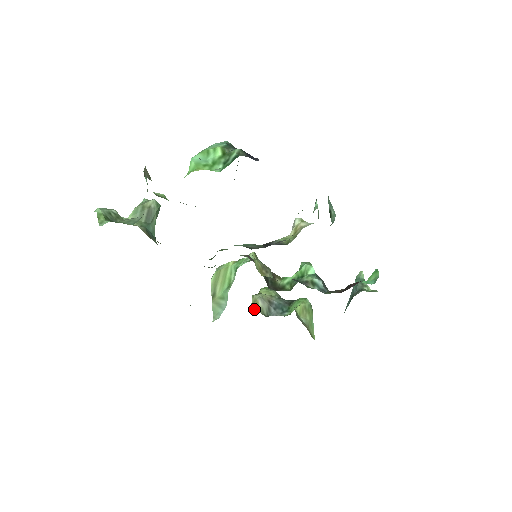
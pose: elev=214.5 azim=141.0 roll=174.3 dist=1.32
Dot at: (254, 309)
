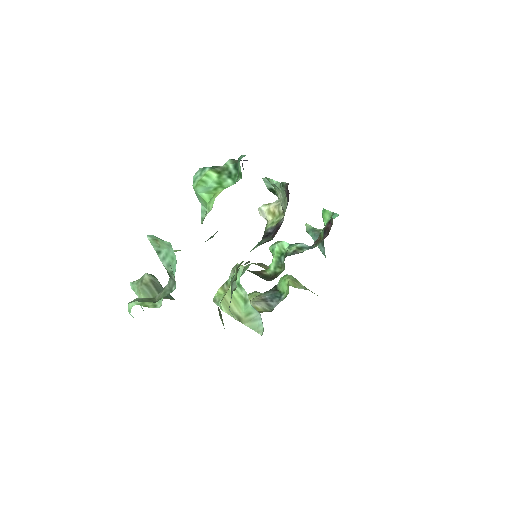
Dot at: occluded
